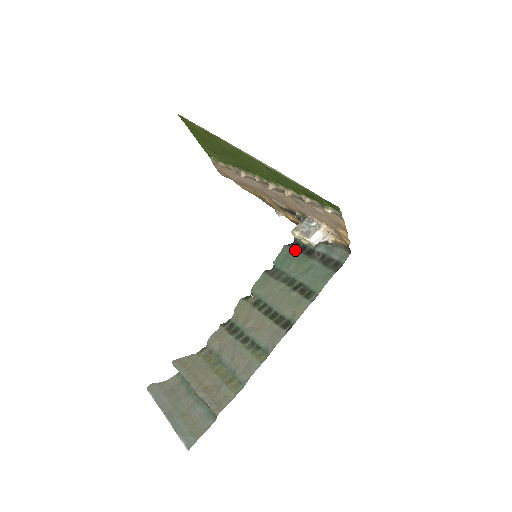
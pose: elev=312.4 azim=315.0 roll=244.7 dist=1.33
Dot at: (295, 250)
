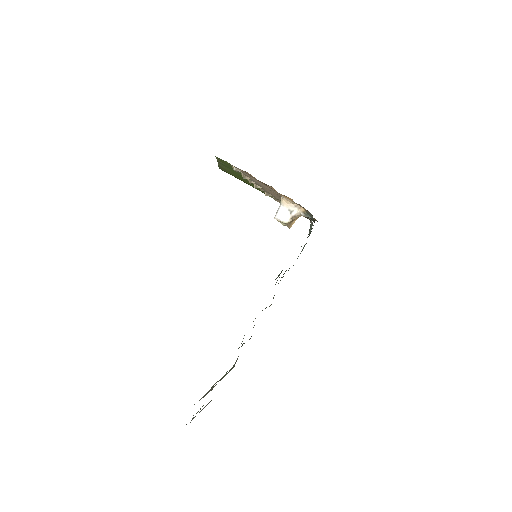
Dot at: occluded
